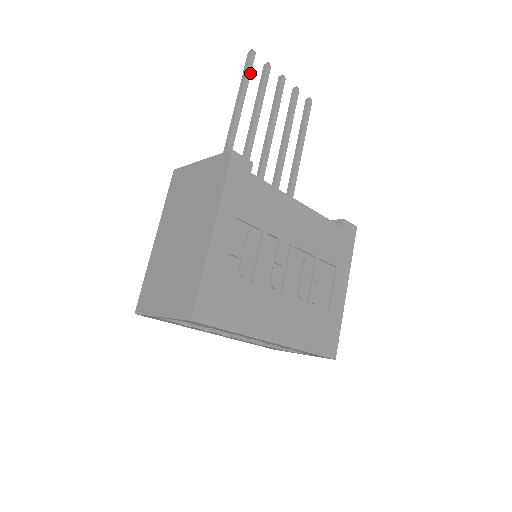
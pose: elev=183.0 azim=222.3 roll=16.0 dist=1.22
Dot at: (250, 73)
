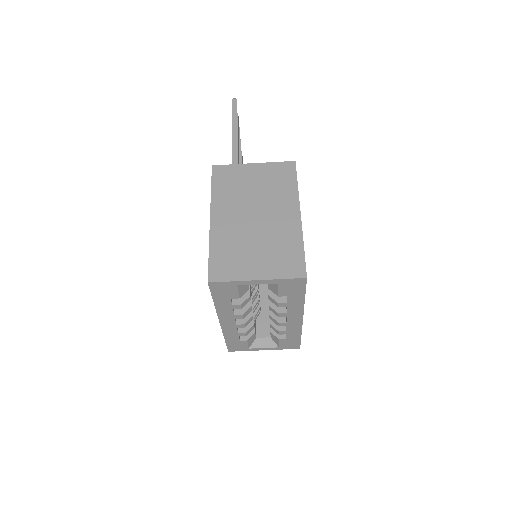
Dot at: occluded
